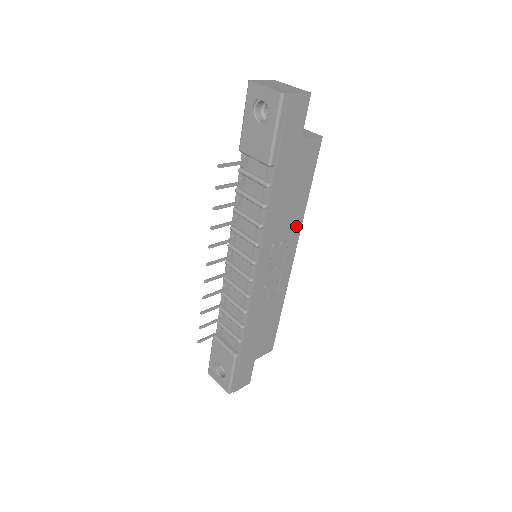
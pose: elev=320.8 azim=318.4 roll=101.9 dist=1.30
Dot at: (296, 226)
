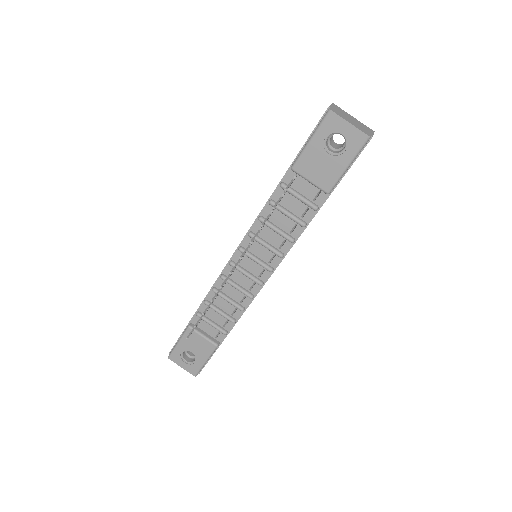
Dot at: occluded
